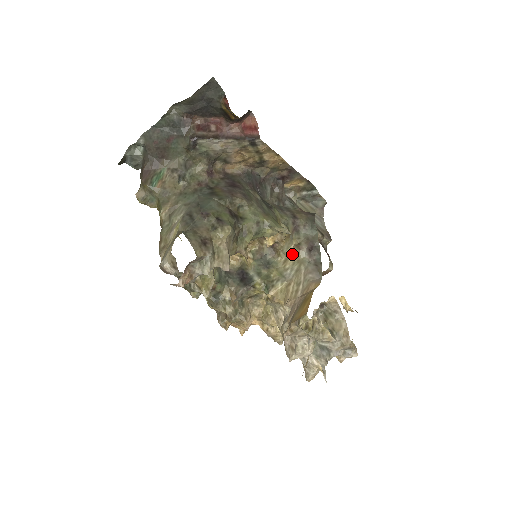
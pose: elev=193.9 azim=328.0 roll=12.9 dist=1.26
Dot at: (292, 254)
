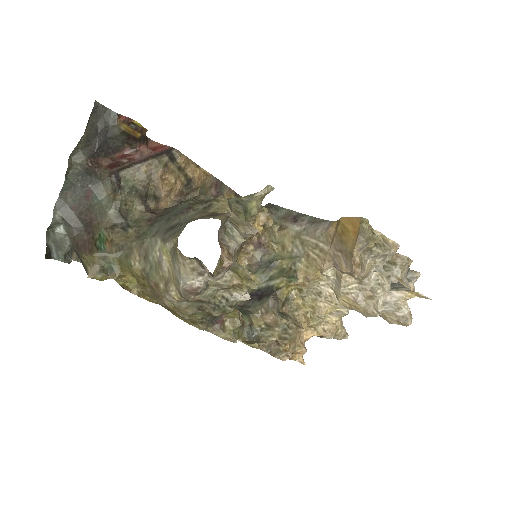
Dot at: (283, 238)
